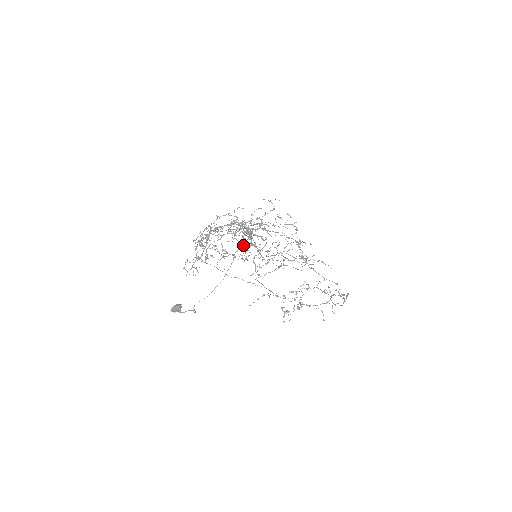
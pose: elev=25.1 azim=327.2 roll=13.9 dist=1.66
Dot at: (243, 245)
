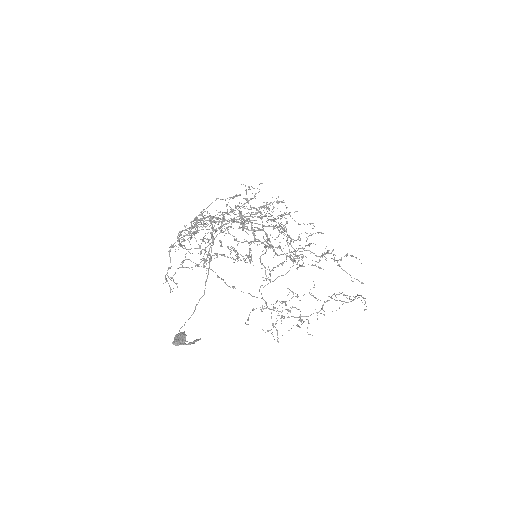
Dot at: occluded
